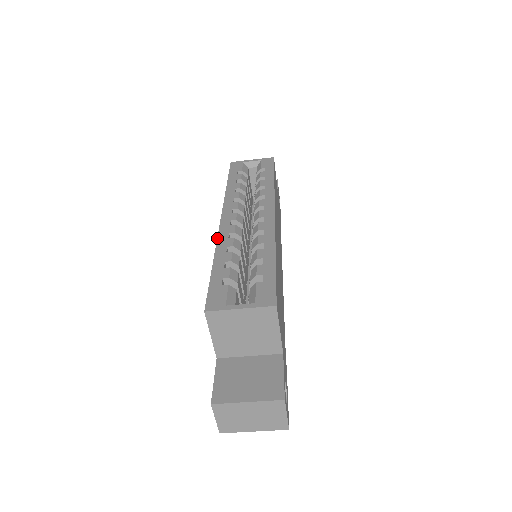
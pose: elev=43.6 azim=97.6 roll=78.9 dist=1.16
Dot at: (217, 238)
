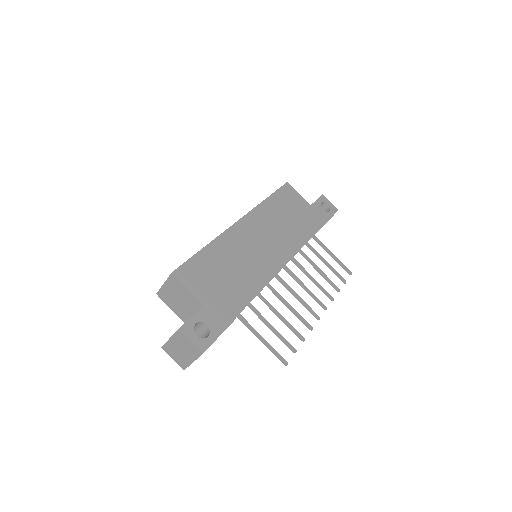
Dot at: occluded
